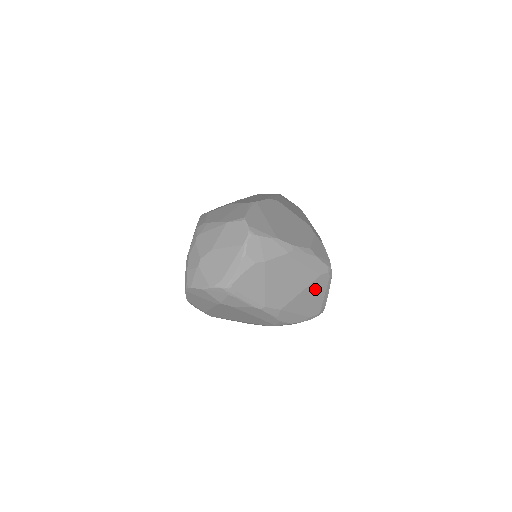
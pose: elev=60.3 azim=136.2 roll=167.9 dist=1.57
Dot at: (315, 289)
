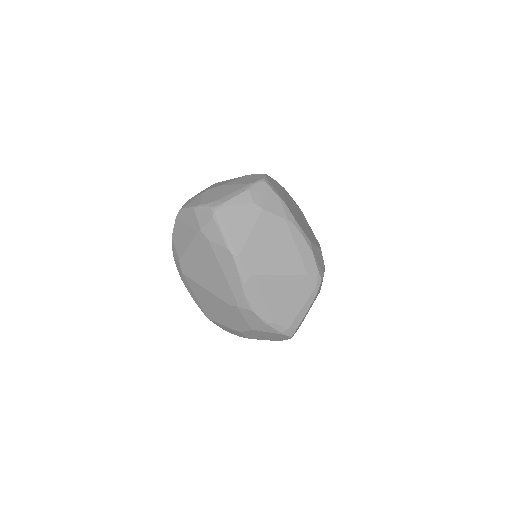
Dot at: (295, 288)
